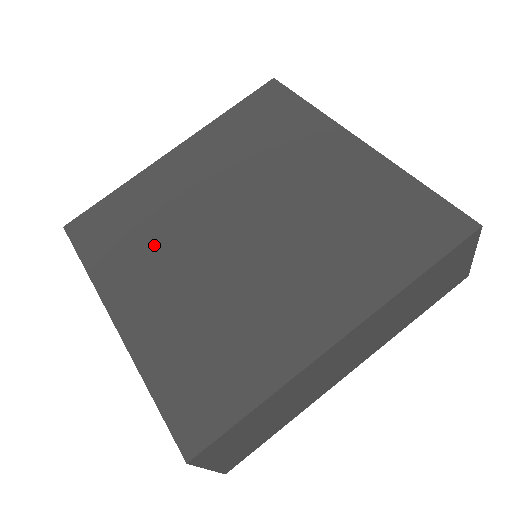
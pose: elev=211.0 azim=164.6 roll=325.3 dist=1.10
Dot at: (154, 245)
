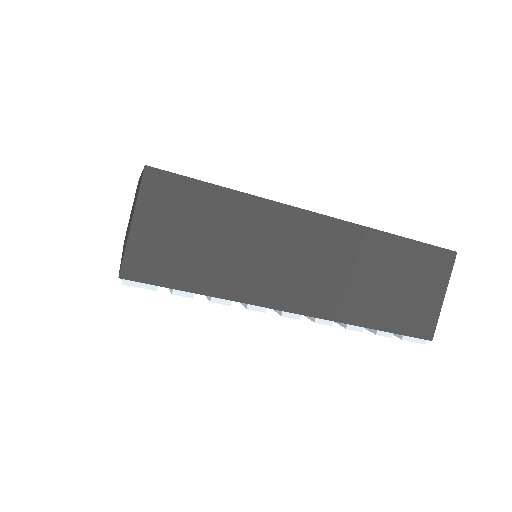
Dot at: occluded
